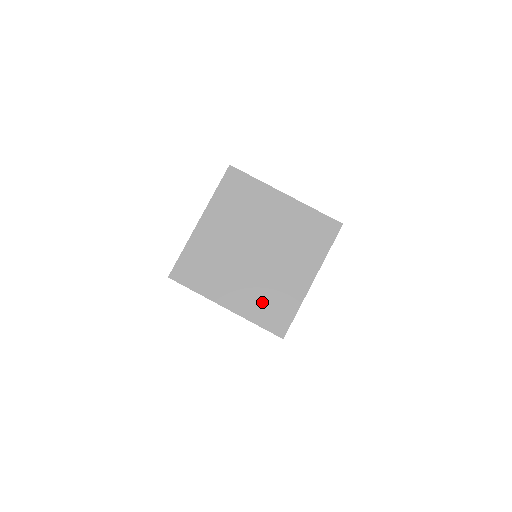
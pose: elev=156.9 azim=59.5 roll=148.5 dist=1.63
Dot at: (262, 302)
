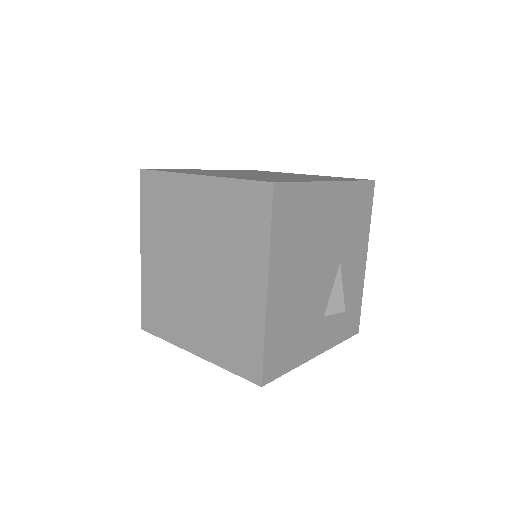
Dot at: (223, 338)
